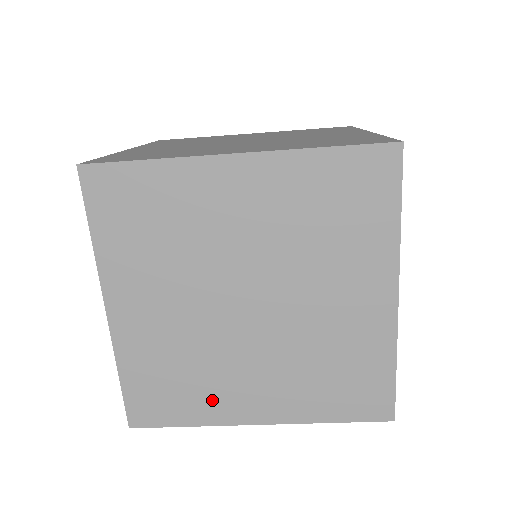
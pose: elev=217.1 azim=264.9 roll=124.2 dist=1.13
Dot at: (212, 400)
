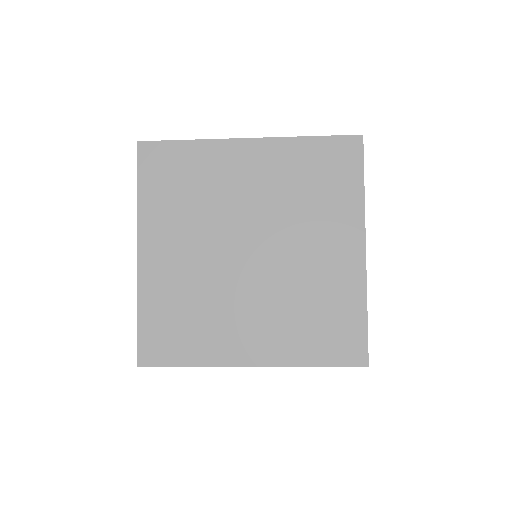
Dot at: (213, 340)
